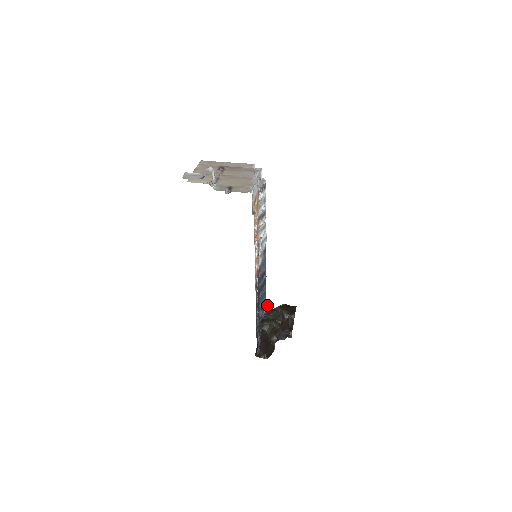
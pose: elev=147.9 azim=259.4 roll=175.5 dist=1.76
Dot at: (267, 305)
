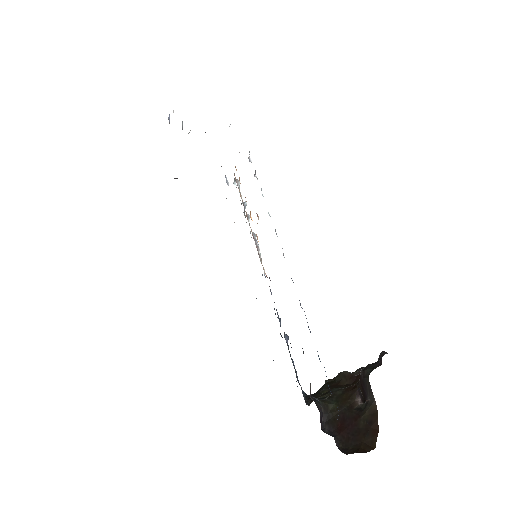
Dot at: occluded
